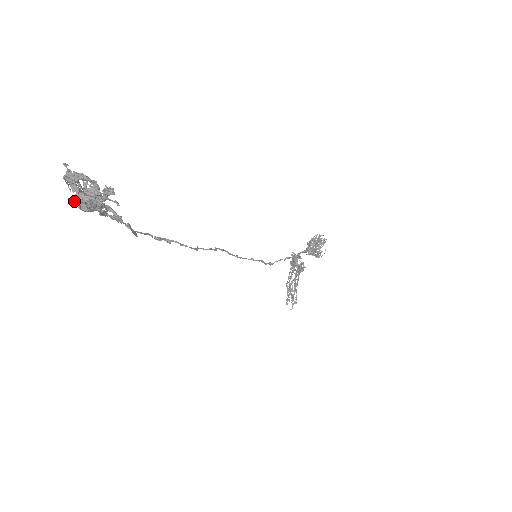
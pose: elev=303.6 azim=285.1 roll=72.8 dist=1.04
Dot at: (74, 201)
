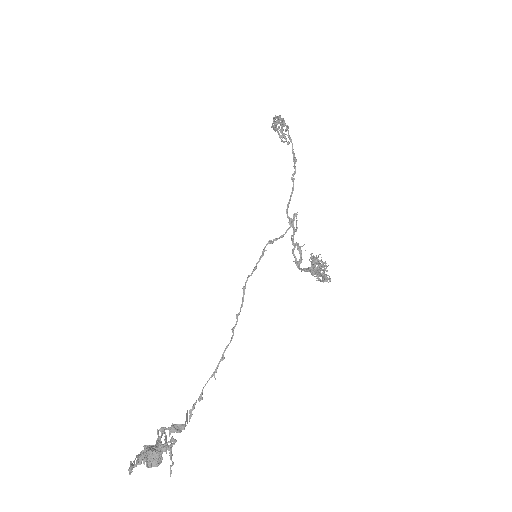
Dot at: occluded
